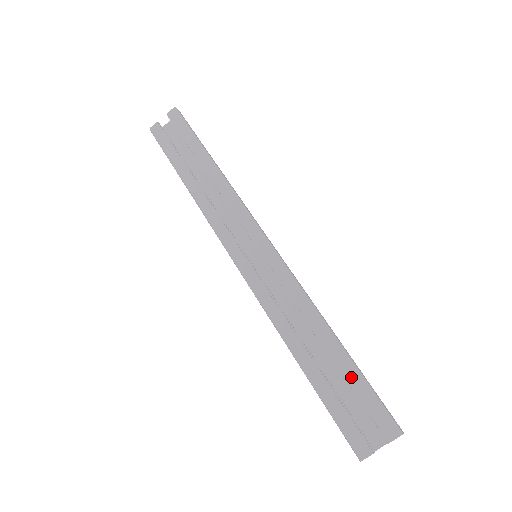
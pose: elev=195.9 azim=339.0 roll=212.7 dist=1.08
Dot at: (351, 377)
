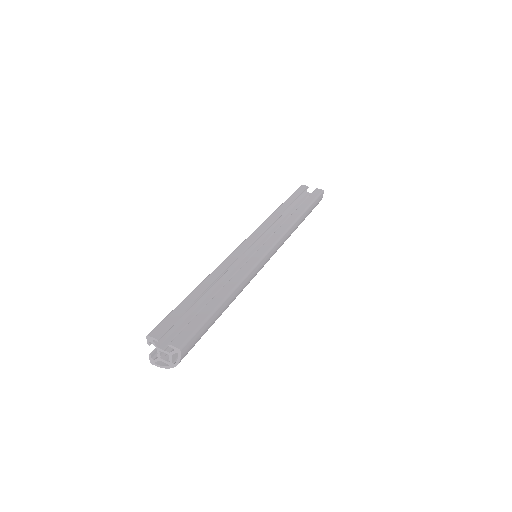
Dot at: (204, 312)
